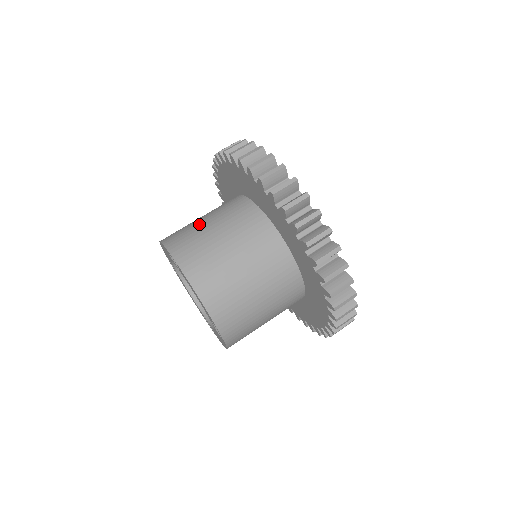
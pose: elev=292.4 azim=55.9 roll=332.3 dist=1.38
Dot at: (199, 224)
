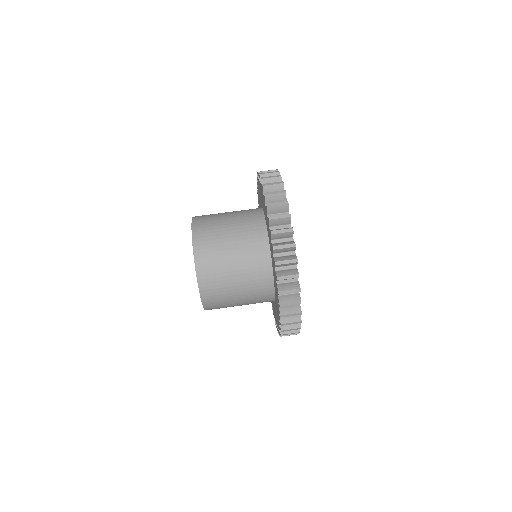
Dot at: (222, 214)
